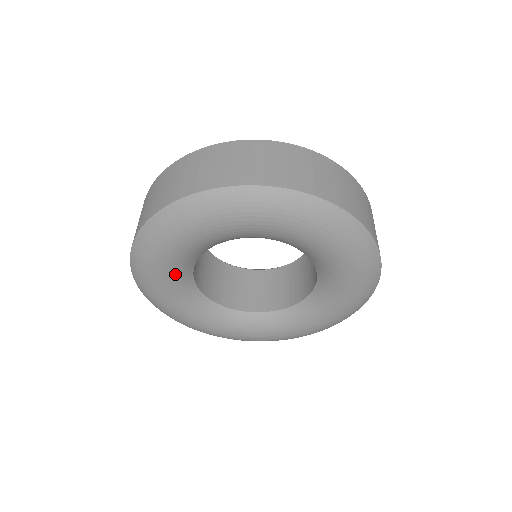
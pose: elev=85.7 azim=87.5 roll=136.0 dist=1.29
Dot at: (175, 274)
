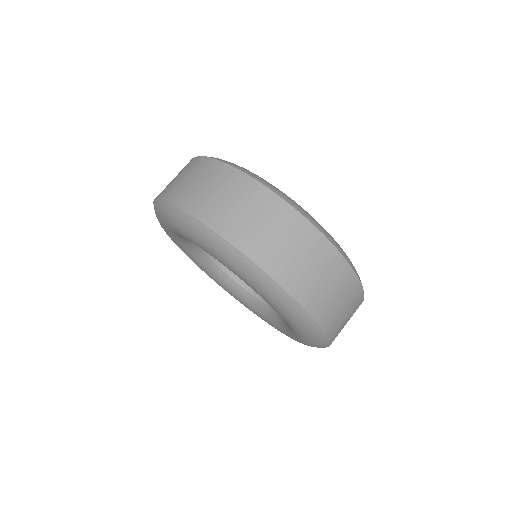
Dot at: occluded
